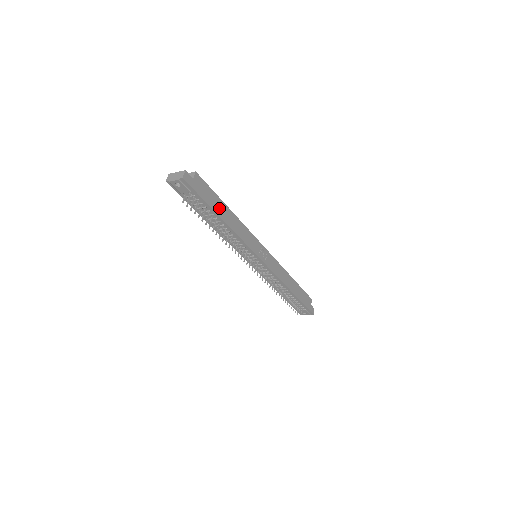
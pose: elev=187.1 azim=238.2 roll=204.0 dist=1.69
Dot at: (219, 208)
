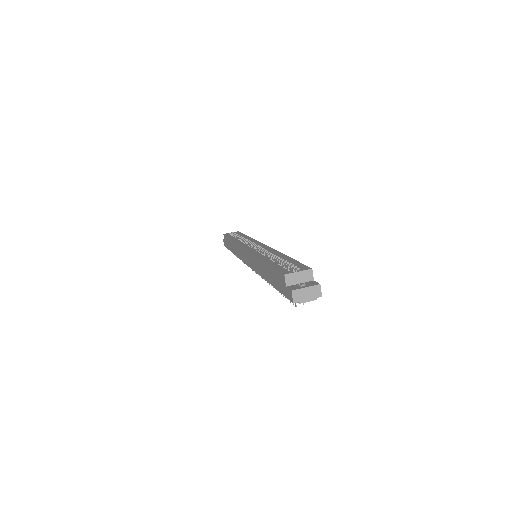
Dot at: occluded
